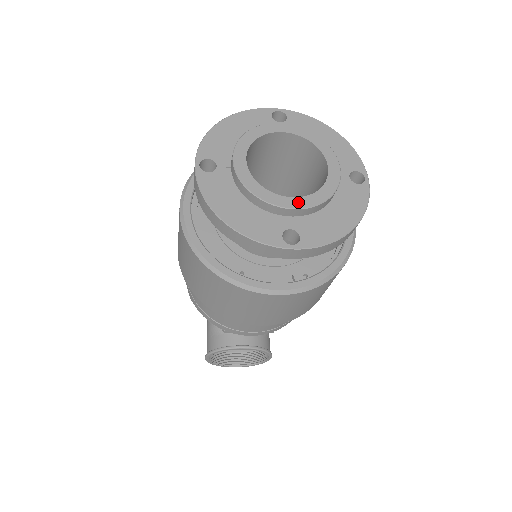
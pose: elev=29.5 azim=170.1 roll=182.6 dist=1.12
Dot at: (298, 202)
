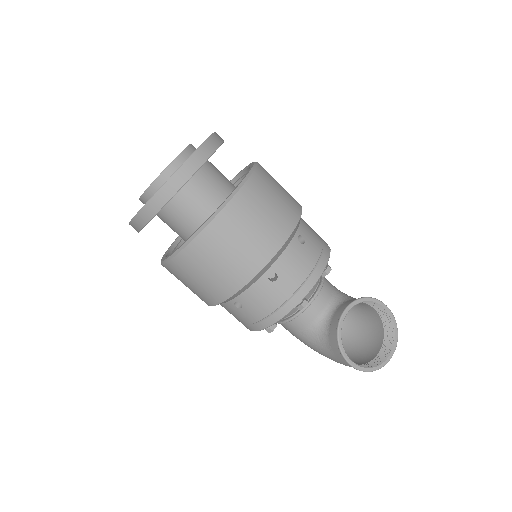
Dot at: (175, 159)
